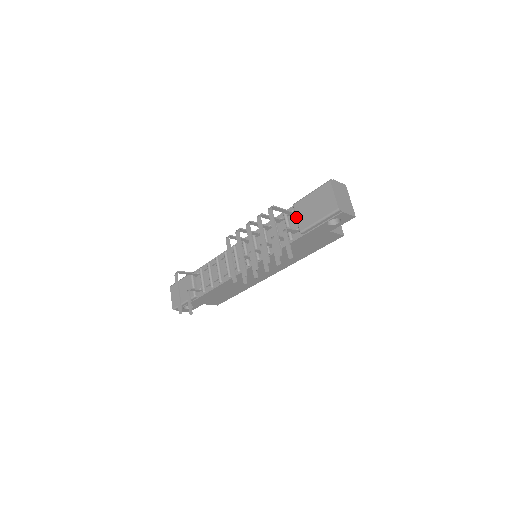
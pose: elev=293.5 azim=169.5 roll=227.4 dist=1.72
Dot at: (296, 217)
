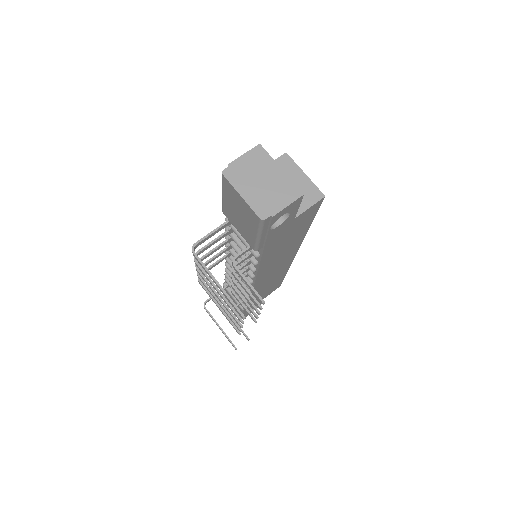
Dot at: occluded
